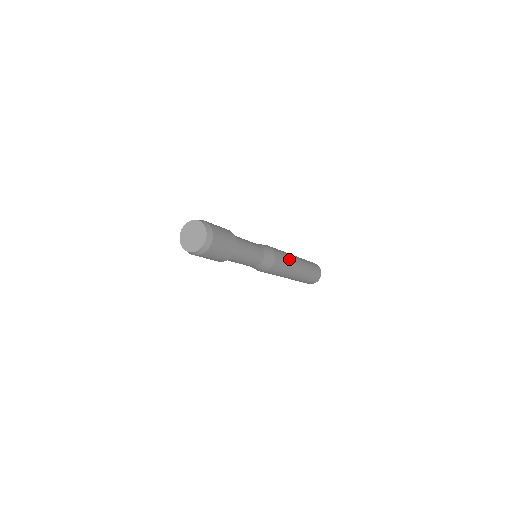
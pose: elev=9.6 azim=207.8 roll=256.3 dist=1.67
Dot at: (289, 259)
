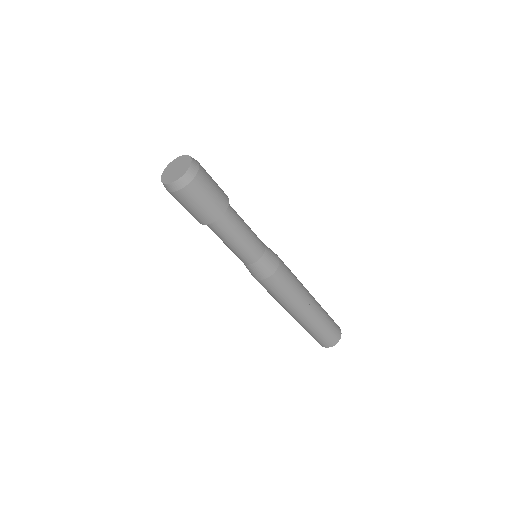
Dot at: (298, 287)
